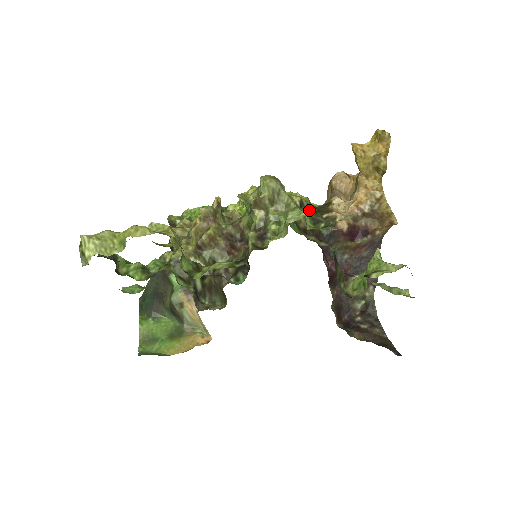
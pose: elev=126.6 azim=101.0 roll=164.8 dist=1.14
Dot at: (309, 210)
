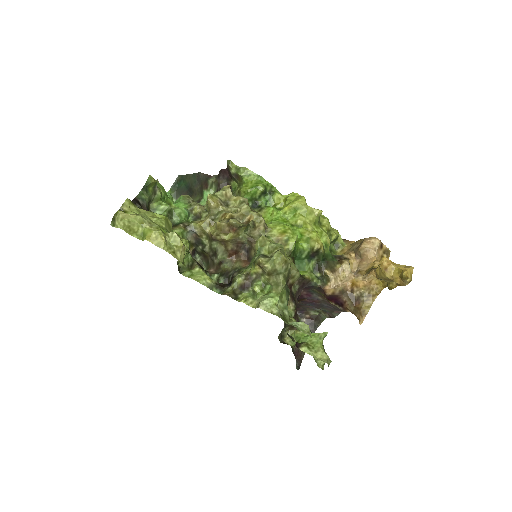
Dot at: (320, 257)
